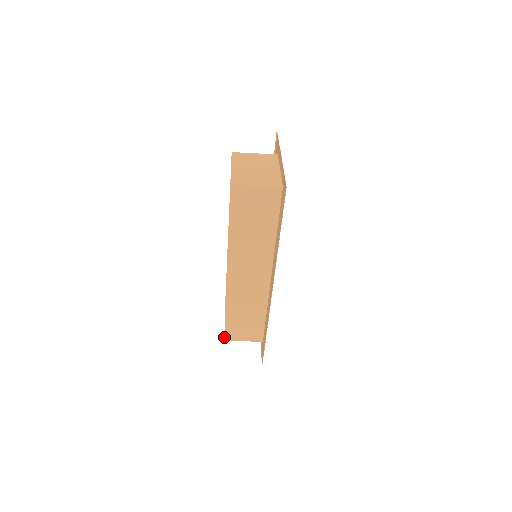
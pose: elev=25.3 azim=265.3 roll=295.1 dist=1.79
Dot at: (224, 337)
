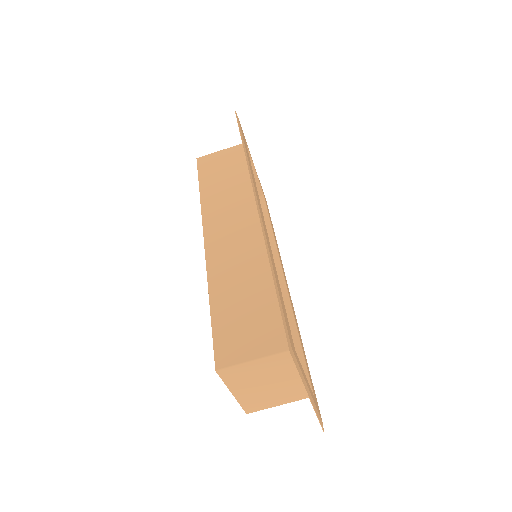
Dot at: (214, 360)
